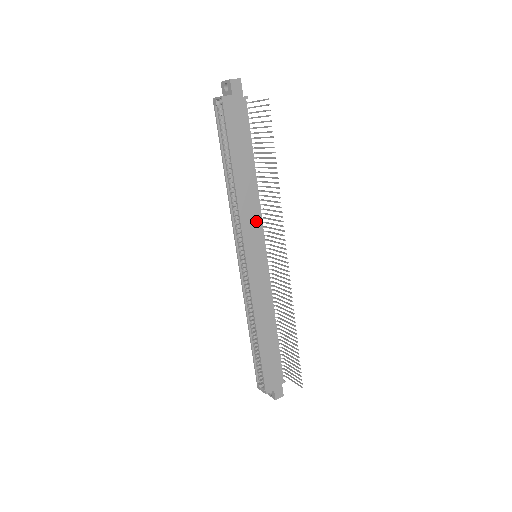
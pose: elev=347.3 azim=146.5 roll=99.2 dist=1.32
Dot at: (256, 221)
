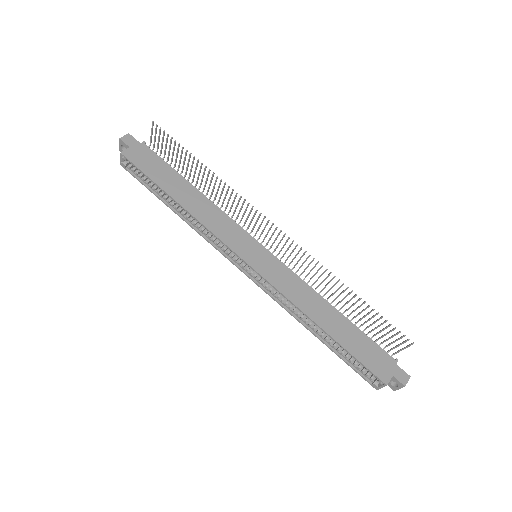
Dot at: (229, 225)
